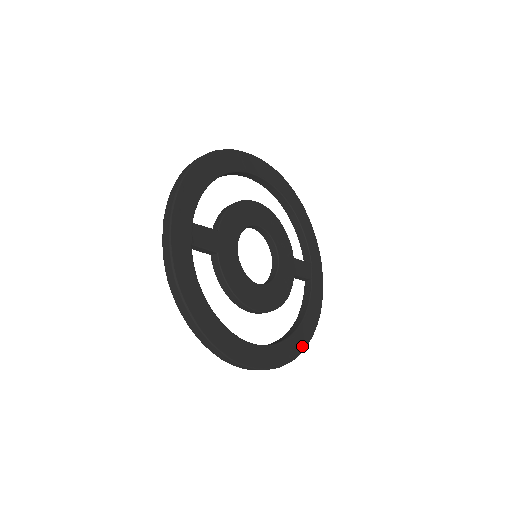
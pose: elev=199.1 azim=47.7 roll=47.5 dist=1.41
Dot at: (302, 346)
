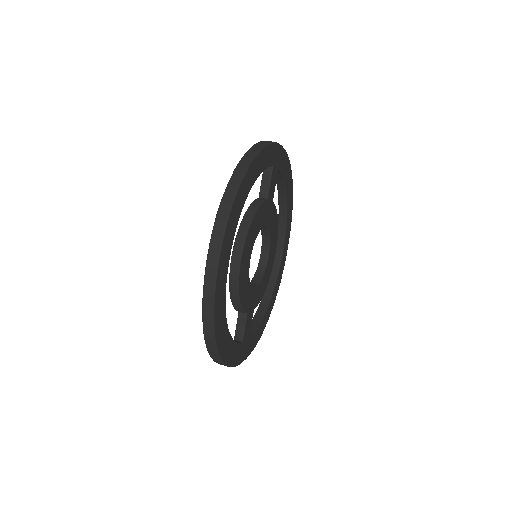
Dot at: (292, 199)
